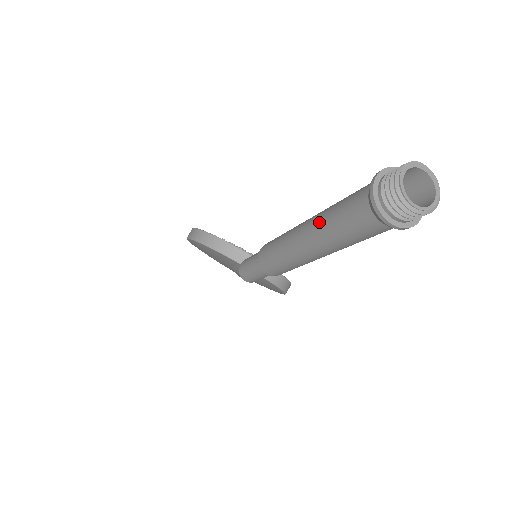
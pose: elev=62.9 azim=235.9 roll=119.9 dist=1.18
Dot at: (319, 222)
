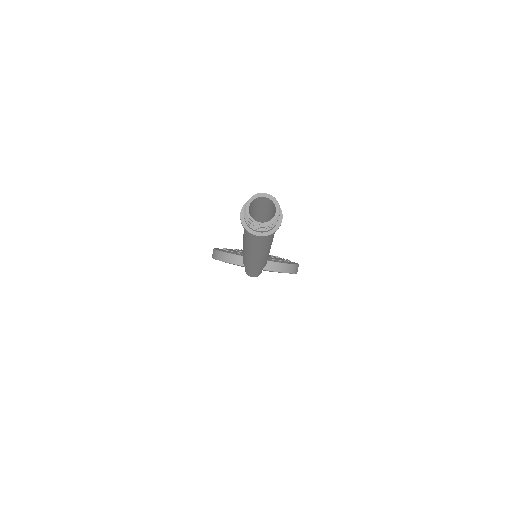
Dot at: (243, 238)
